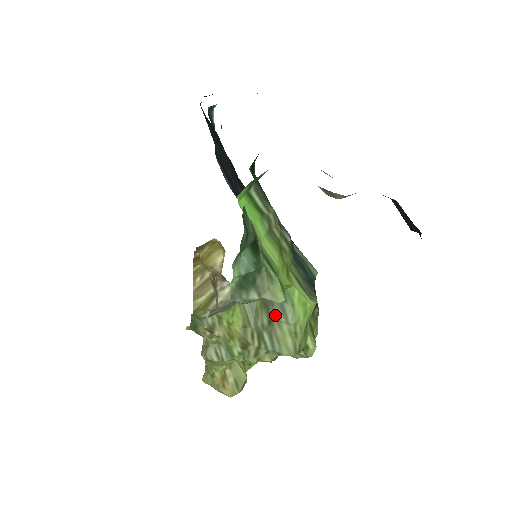
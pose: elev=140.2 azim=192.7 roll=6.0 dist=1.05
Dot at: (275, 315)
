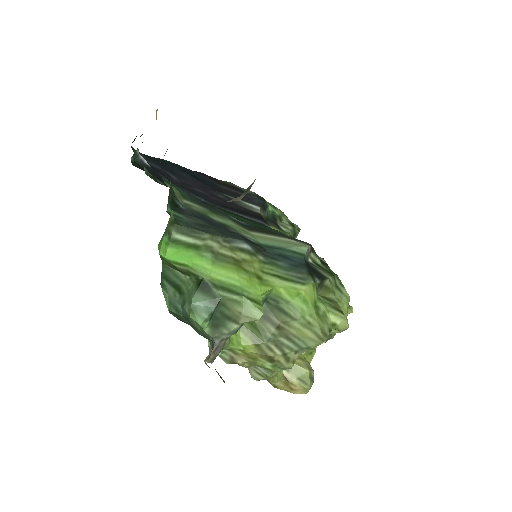
Dot at: (278, 319)
